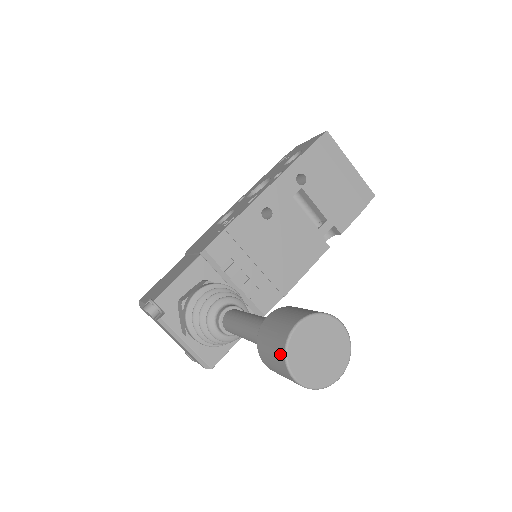
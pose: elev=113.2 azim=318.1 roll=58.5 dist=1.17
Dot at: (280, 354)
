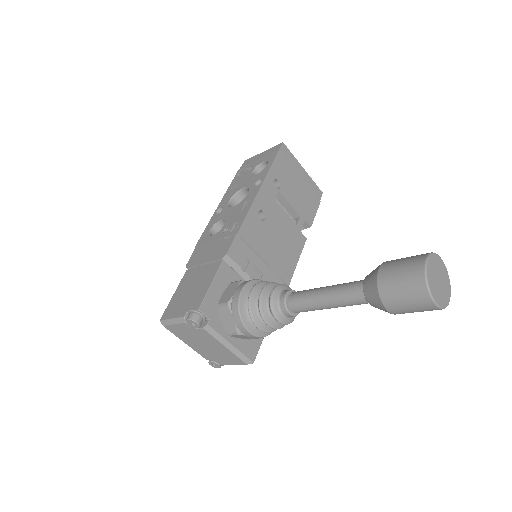
Dot at: (420, 287)
